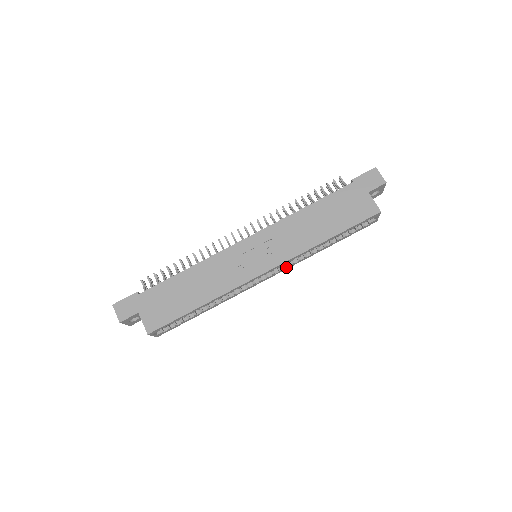
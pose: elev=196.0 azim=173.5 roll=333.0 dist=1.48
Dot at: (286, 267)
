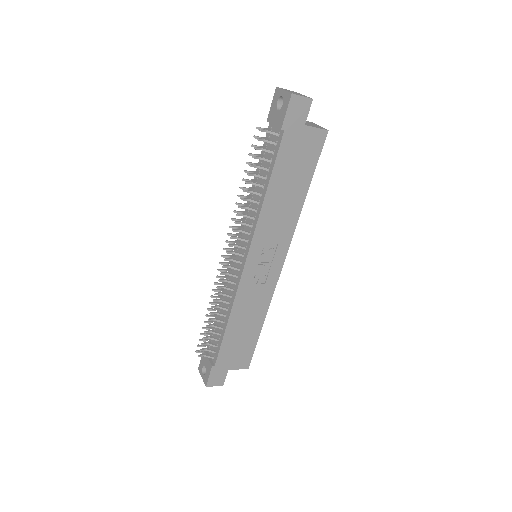
Dot at: occluded
